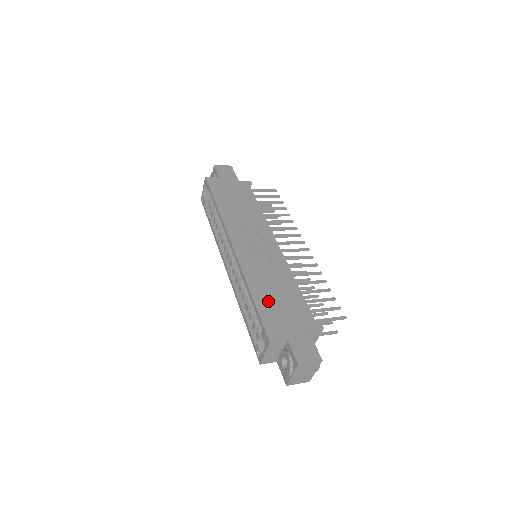
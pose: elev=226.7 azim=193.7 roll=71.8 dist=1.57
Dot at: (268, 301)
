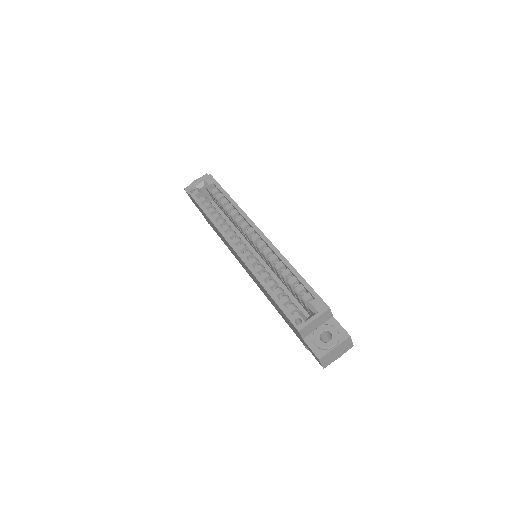
Dot at: occluded
